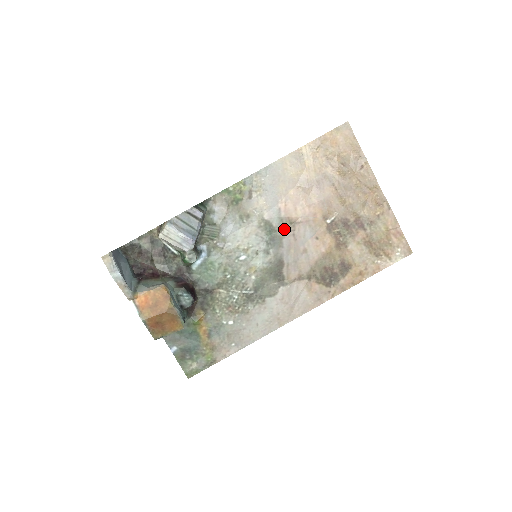
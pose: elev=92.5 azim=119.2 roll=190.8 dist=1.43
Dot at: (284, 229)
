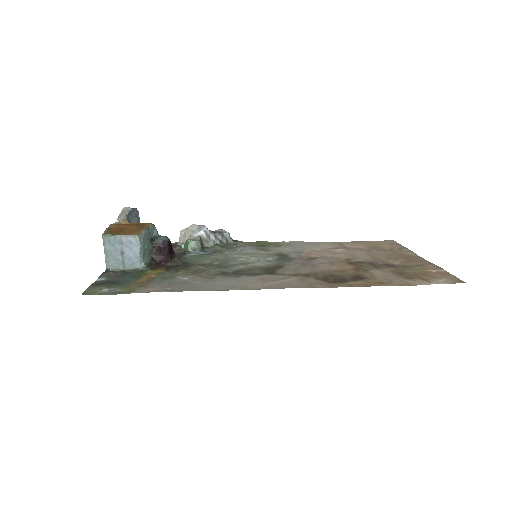
Dot at: (299, 258)
